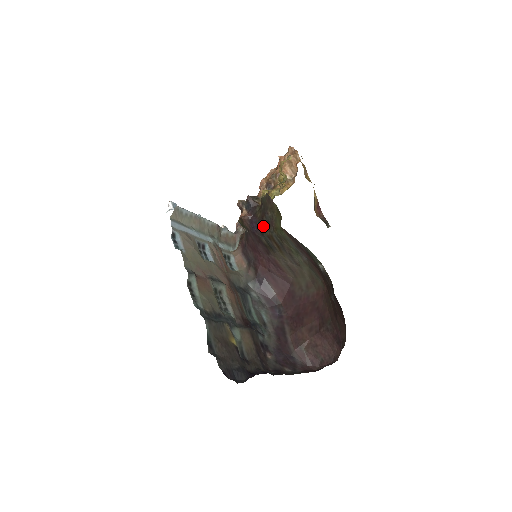
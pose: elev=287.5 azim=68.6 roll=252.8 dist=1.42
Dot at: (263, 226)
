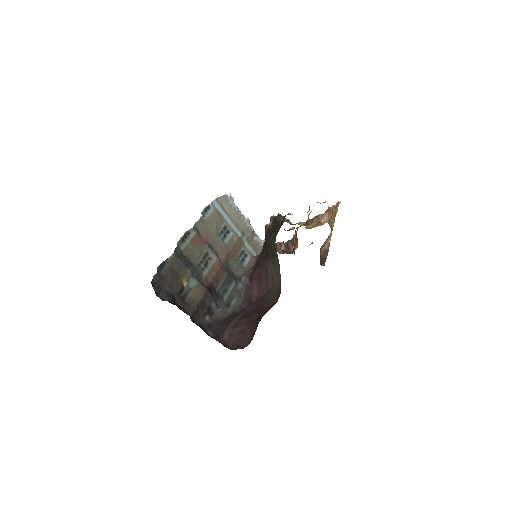
Dot at: (271, 235)
